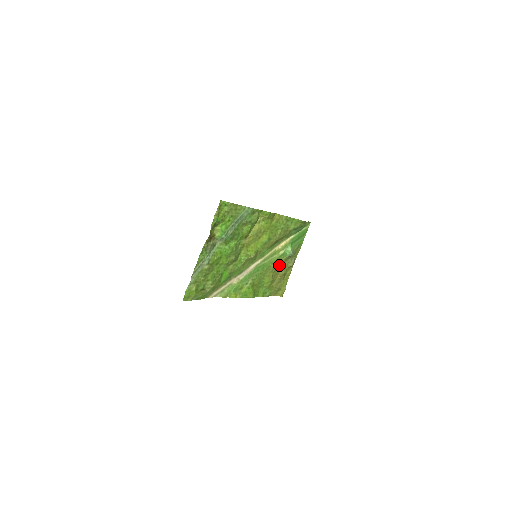
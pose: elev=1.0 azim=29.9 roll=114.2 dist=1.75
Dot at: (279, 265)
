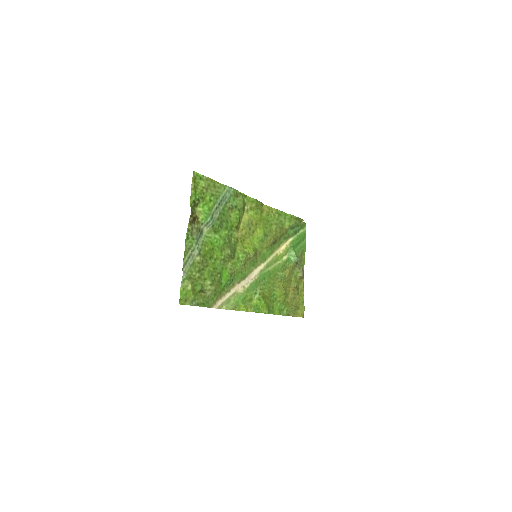
Dot at: (287, 274)
